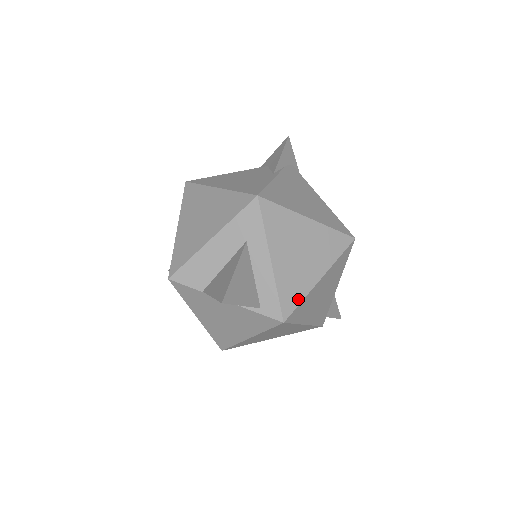
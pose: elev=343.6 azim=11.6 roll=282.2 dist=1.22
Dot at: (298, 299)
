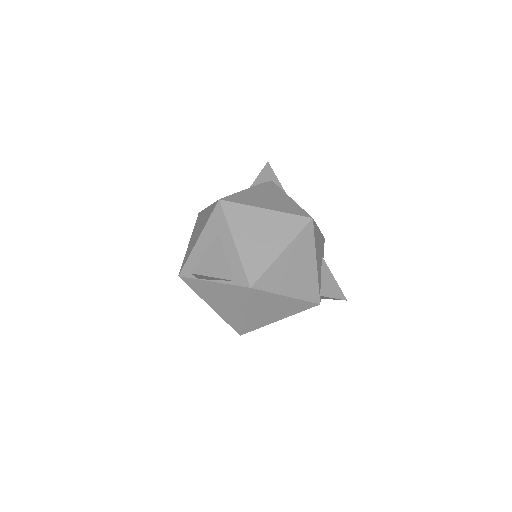
Dot at: (262, 269)
